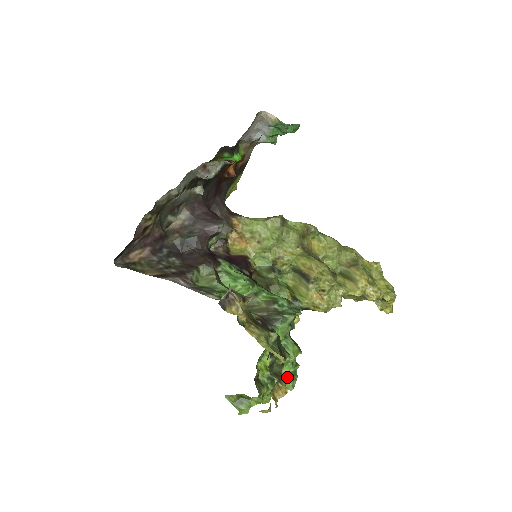
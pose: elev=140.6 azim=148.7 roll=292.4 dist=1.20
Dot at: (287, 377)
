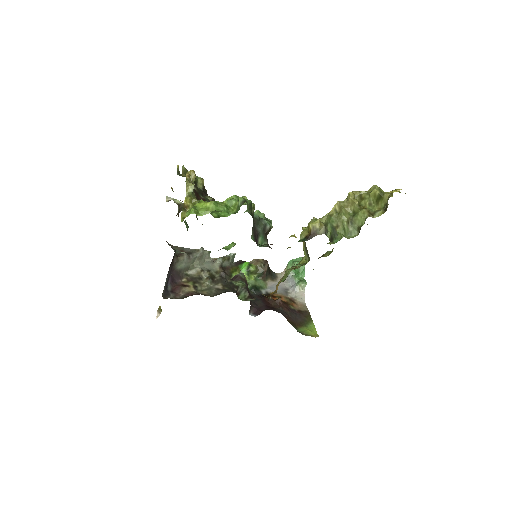
Dot at: occluded
